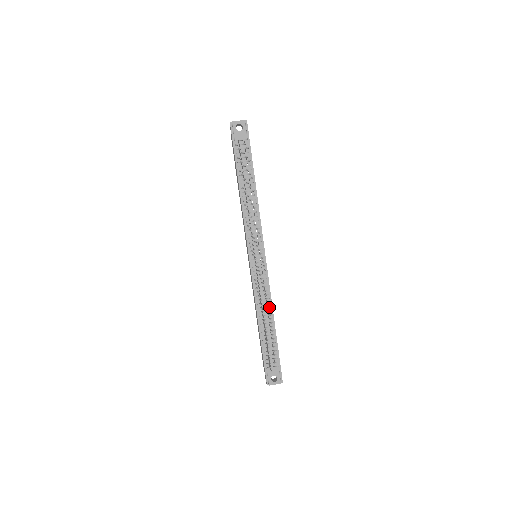
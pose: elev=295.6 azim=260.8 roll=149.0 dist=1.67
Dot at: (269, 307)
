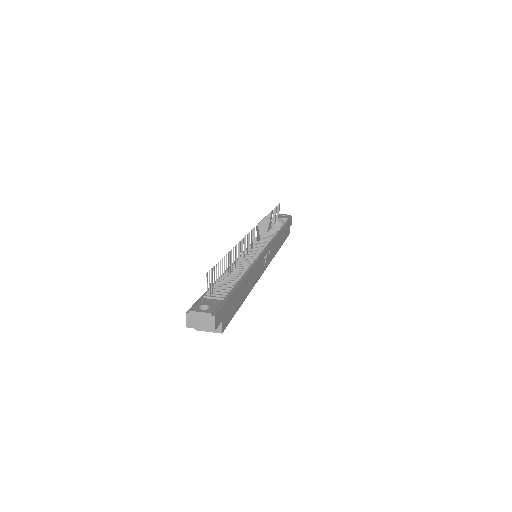
Dot at: (246, 269)
